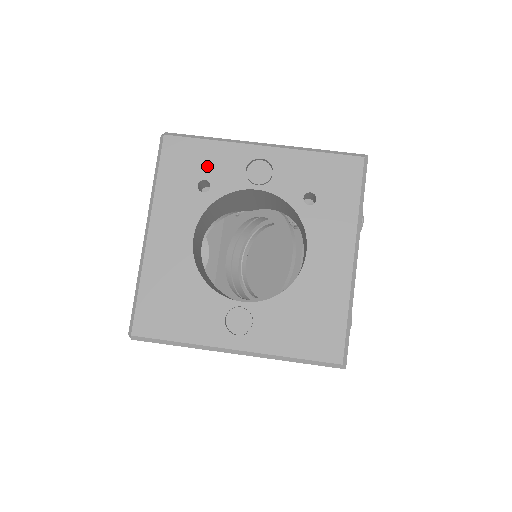
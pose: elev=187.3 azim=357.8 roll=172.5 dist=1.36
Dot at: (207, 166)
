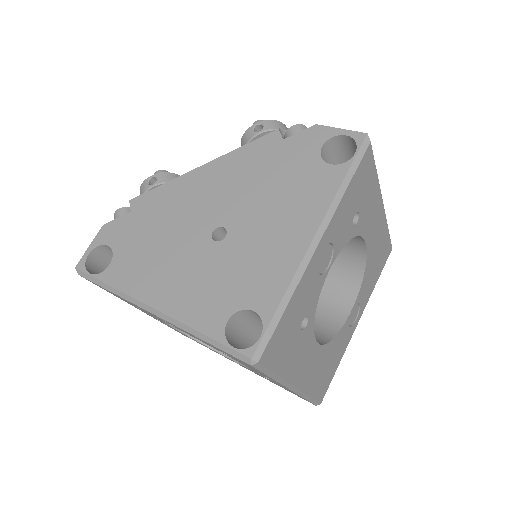
Dot at: (298, 316)
